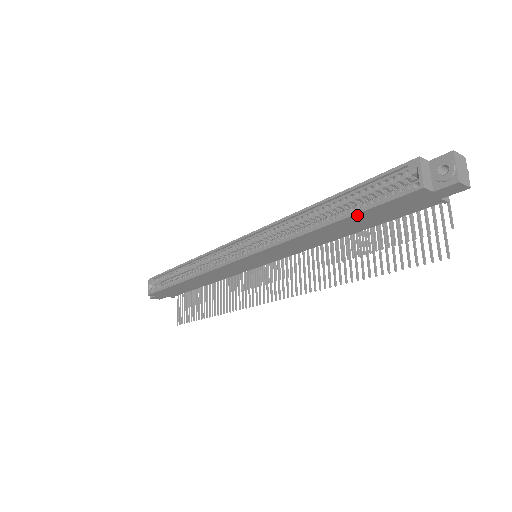
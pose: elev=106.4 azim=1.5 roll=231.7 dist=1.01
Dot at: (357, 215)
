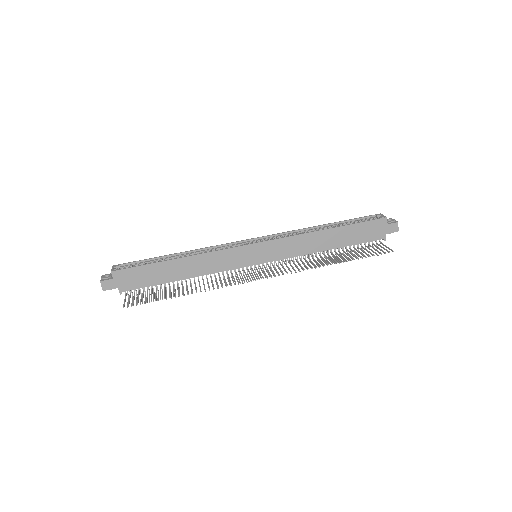
Dot at: (352, 226)
